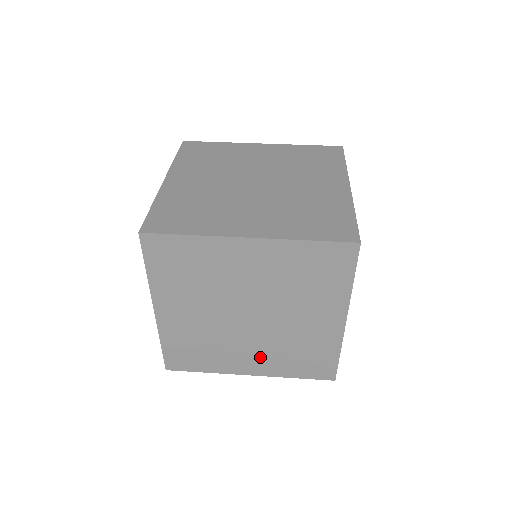
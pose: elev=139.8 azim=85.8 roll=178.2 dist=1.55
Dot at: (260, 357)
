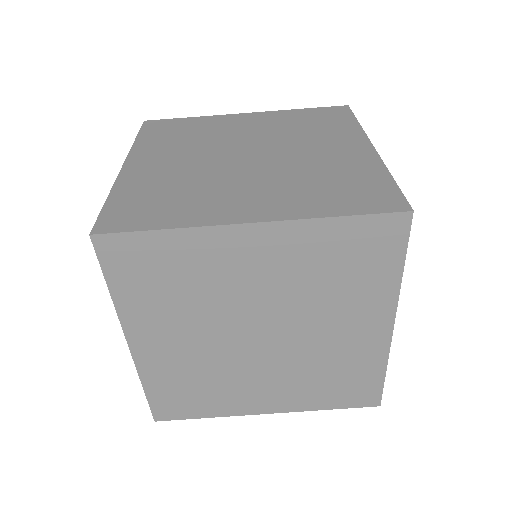
Dot at: occluded
